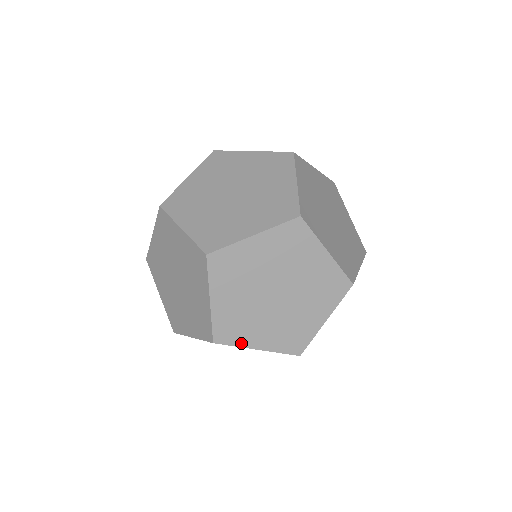
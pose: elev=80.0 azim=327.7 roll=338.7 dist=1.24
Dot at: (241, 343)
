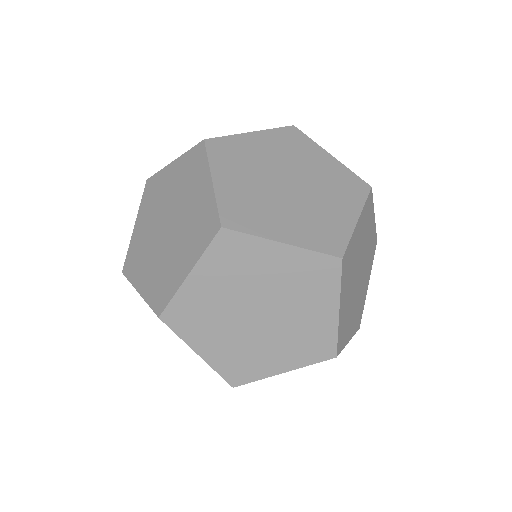
Dot at: (186, 337)
